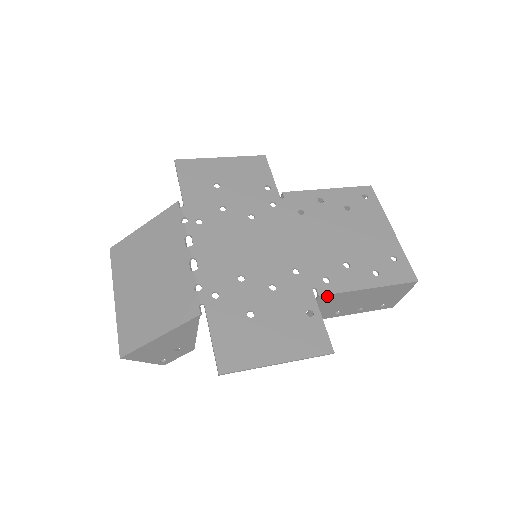
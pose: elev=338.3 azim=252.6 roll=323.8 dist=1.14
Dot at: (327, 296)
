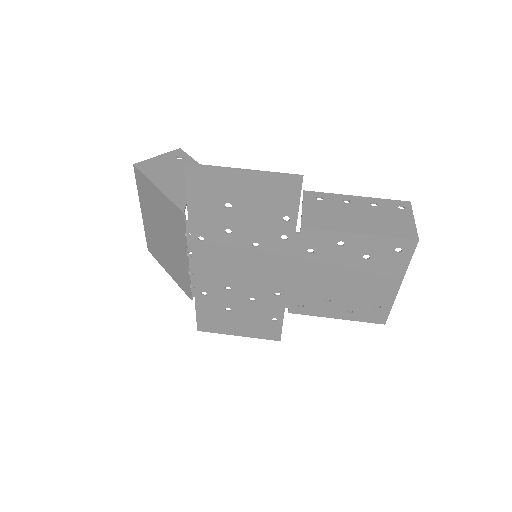
Dot at: (297, 311)
